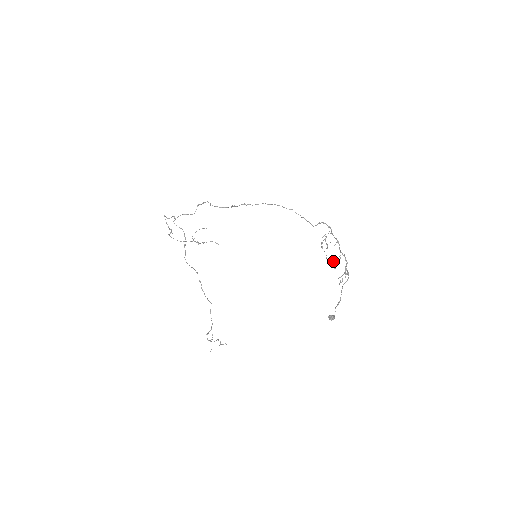
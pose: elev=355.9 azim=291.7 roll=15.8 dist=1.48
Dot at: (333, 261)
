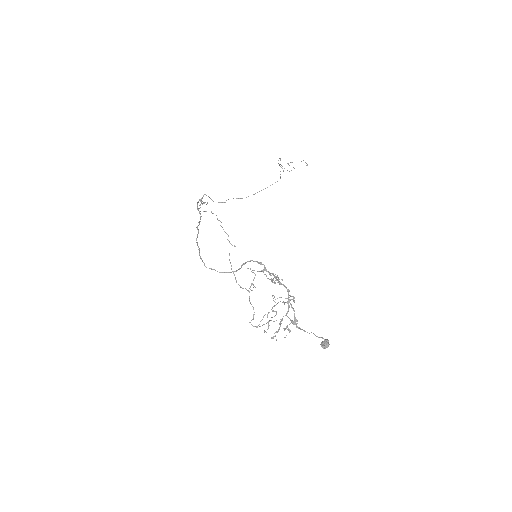
Dot at: (268, 312)
